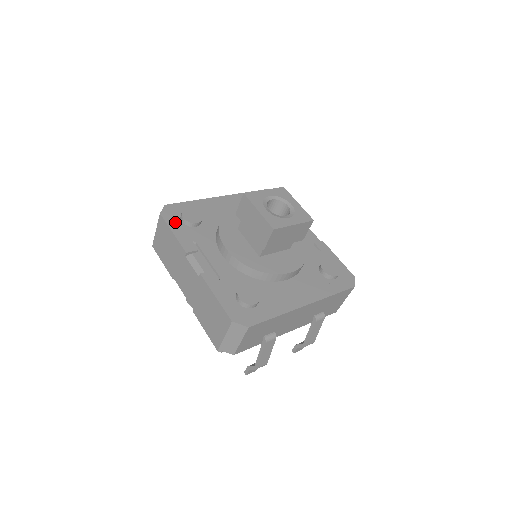
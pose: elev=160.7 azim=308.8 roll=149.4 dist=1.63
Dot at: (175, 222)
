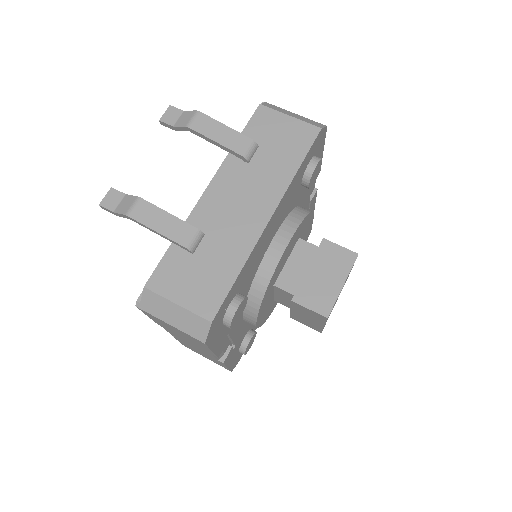
Dot at: (217, 335)
